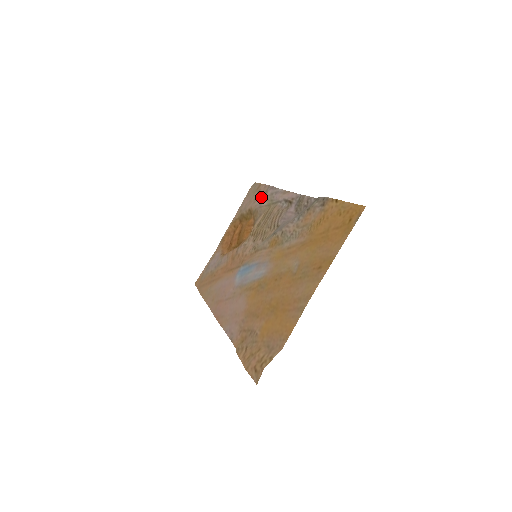
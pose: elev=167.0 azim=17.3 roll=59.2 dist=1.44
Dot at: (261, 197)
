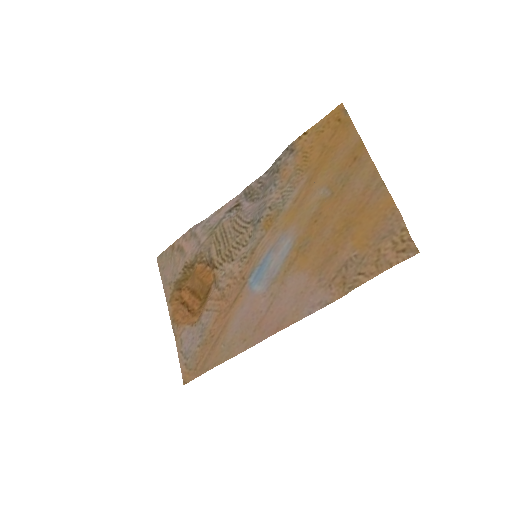
Dot at: (191, 243)
